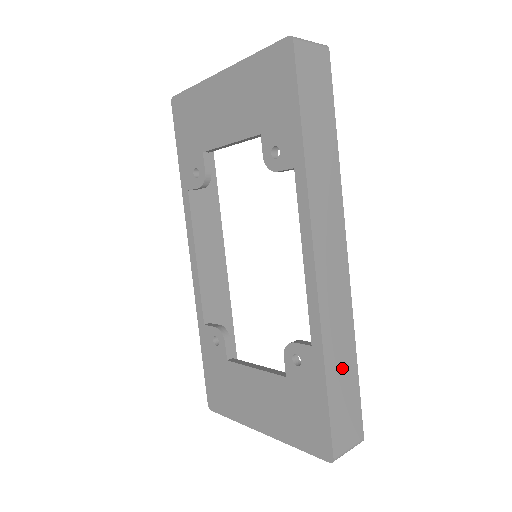
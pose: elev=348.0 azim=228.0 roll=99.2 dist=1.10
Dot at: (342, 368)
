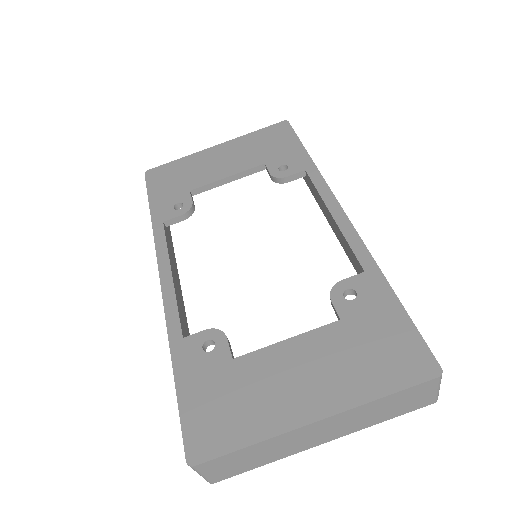
Dot at: occluded
